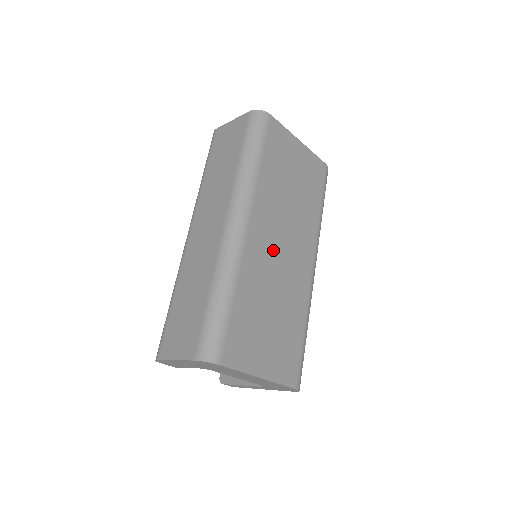
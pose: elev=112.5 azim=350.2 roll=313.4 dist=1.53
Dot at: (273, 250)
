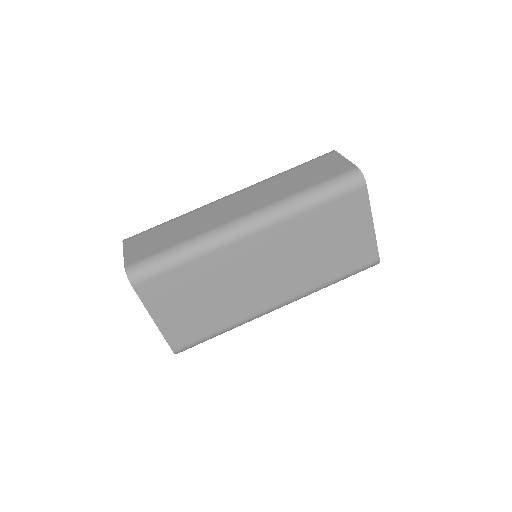
Dot at: (254, 266)
